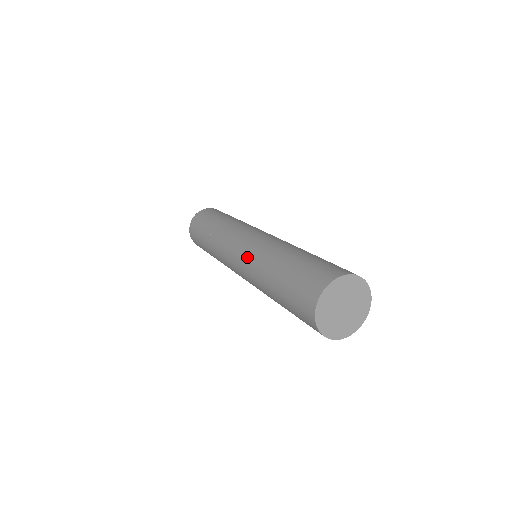
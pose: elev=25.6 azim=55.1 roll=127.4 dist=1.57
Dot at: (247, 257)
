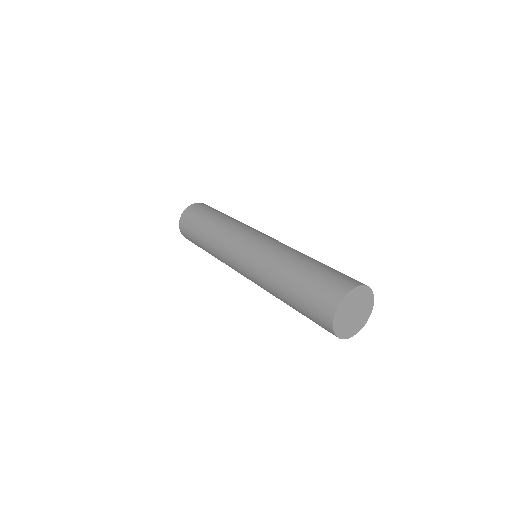
Dot at: (253, 268)
